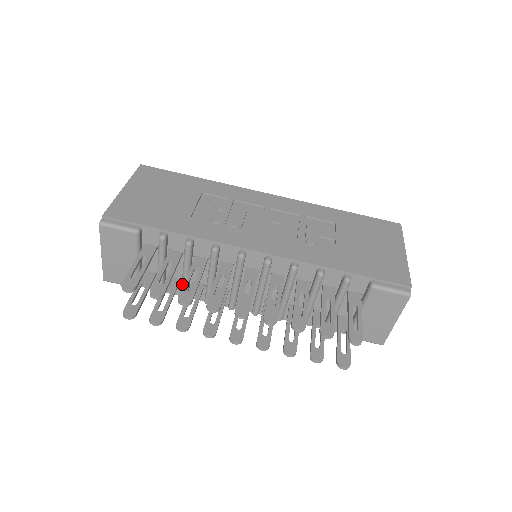
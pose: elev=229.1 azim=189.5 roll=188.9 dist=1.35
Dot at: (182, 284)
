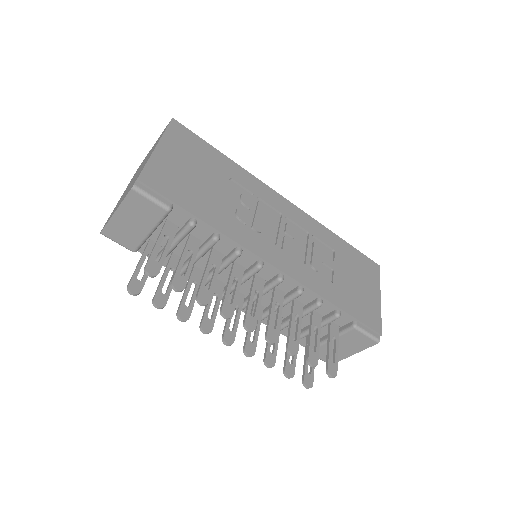
Dot at: (185, 266)
